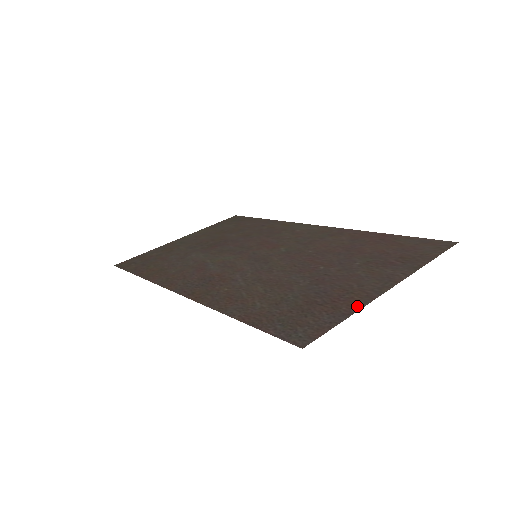
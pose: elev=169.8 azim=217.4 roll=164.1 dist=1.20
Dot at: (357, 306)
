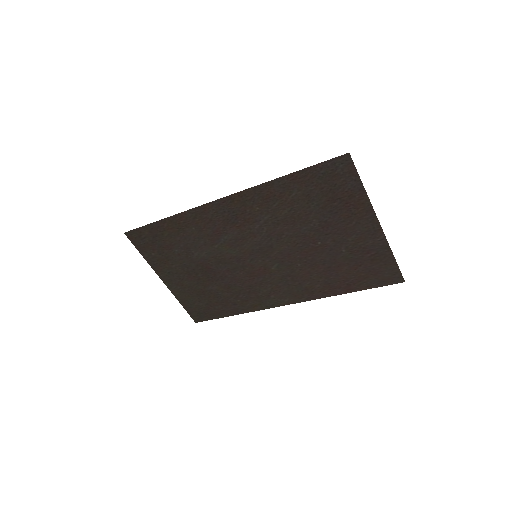
Dot at: (365, 199)
